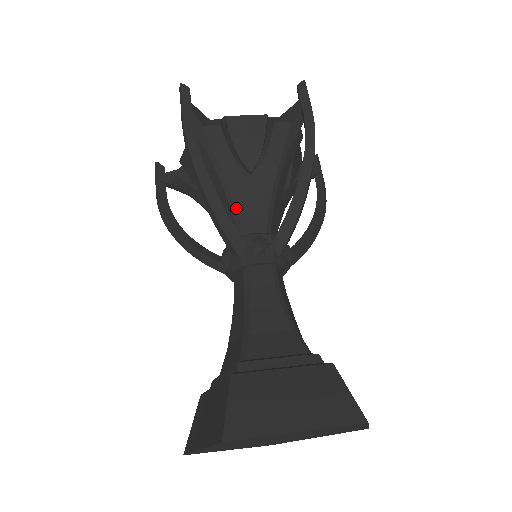
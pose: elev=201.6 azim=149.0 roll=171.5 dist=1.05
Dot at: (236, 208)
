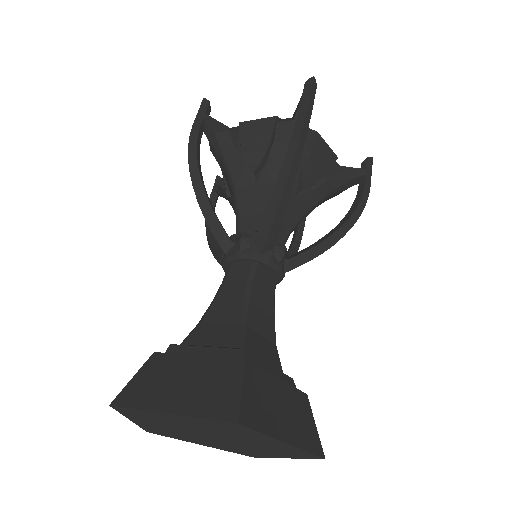
Dot at: (238, 208)
